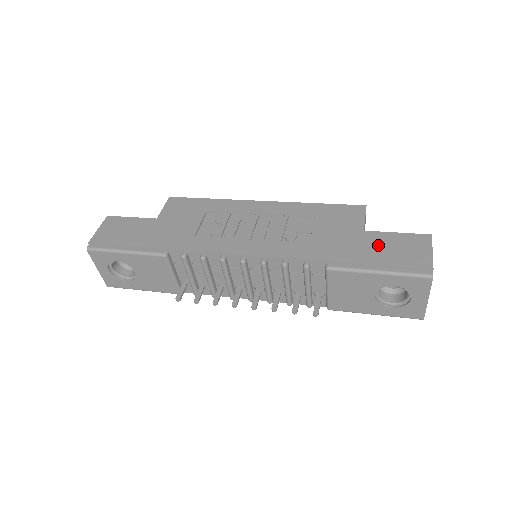
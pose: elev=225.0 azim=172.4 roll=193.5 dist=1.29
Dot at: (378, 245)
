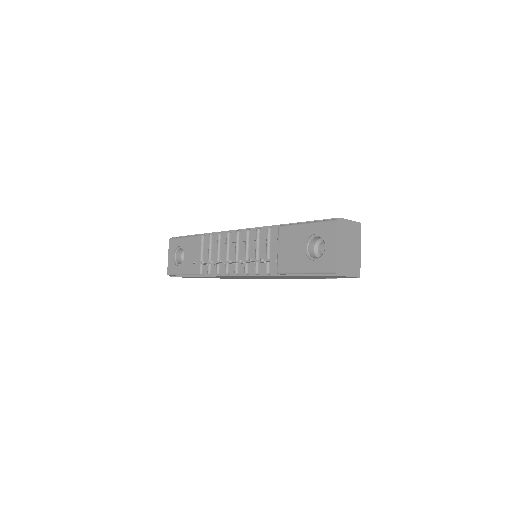
Dot at: occluded
